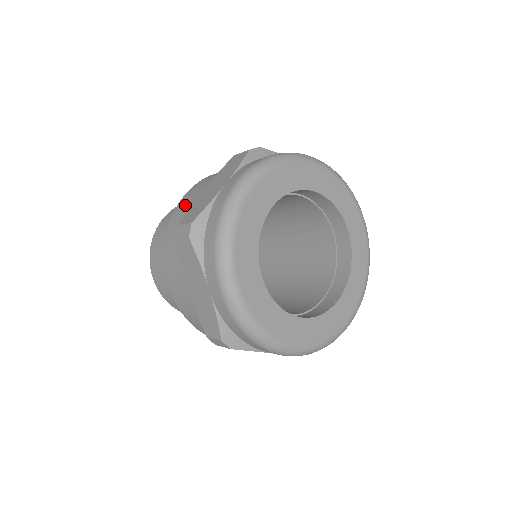
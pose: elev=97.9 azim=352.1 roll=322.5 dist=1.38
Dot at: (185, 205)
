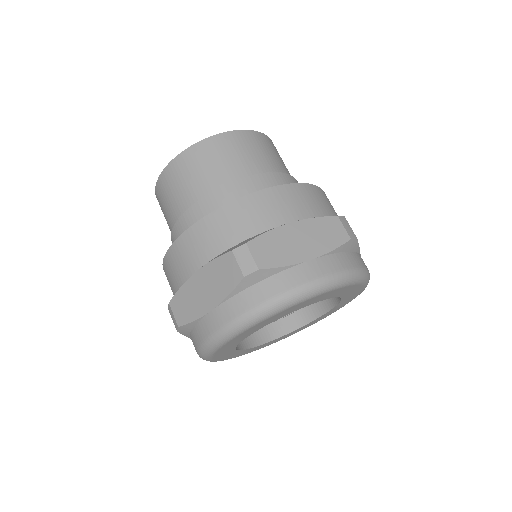
Dot at: (265, 210)
